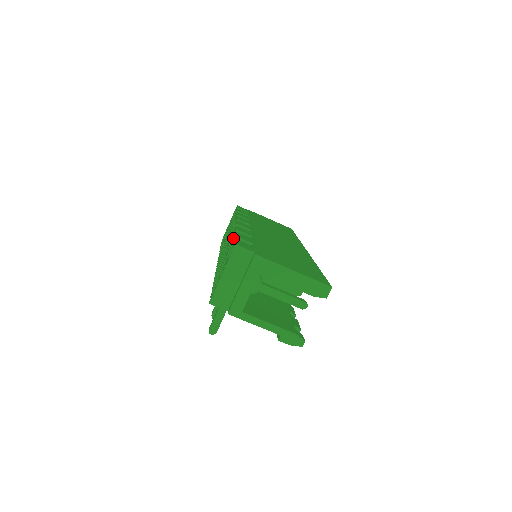
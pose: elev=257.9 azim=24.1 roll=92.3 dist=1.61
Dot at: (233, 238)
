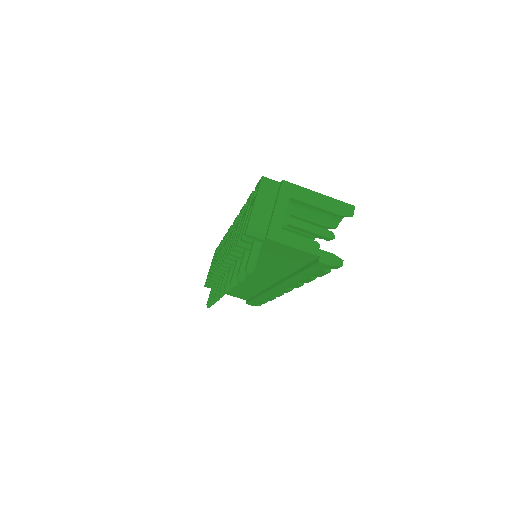
Dot at: (247, 203)
